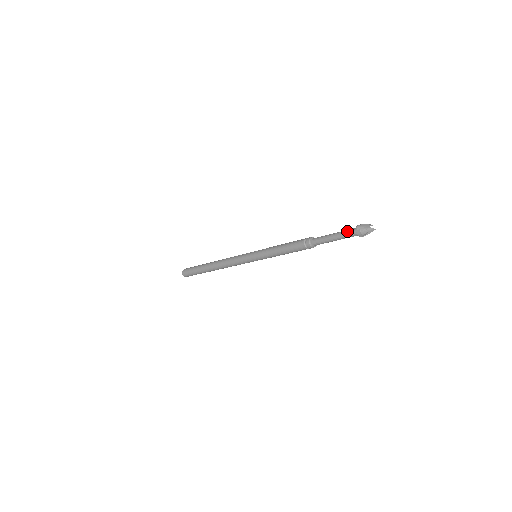
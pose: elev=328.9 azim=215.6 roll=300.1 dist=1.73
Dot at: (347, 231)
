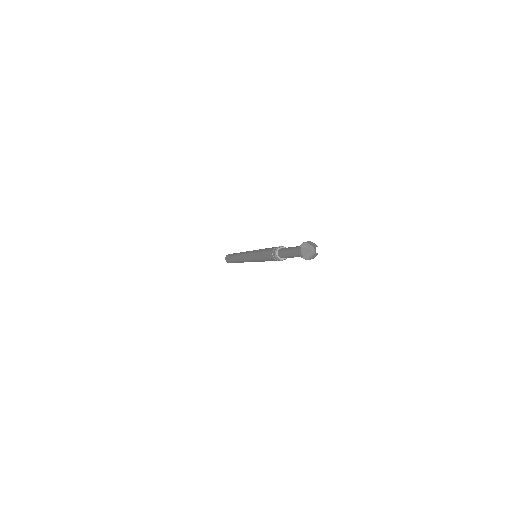
Dot at: (297, 247)
